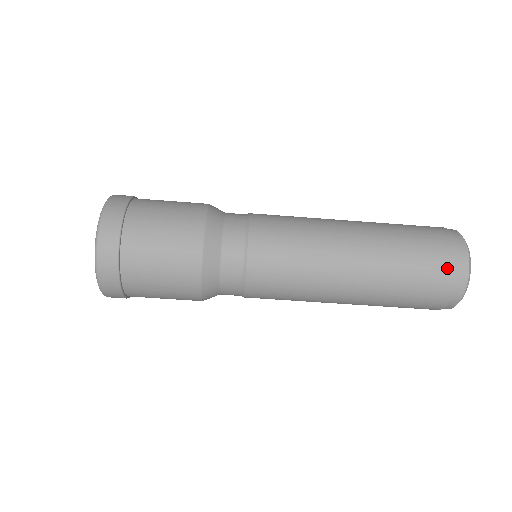
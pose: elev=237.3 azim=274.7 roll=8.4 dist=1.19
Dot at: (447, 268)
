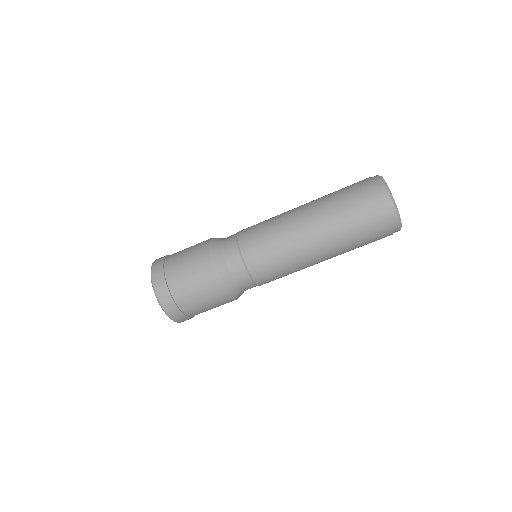
Dot at: (379, 217)
